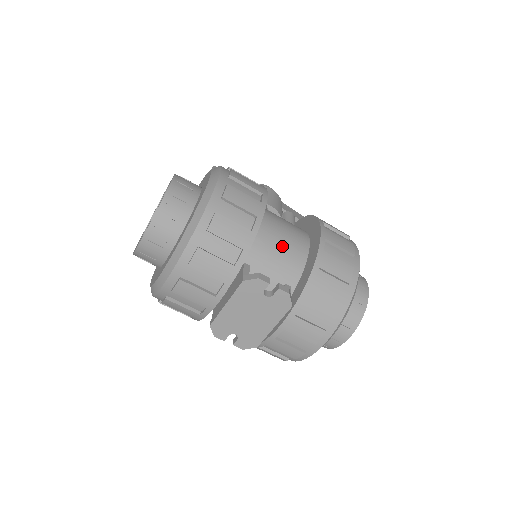
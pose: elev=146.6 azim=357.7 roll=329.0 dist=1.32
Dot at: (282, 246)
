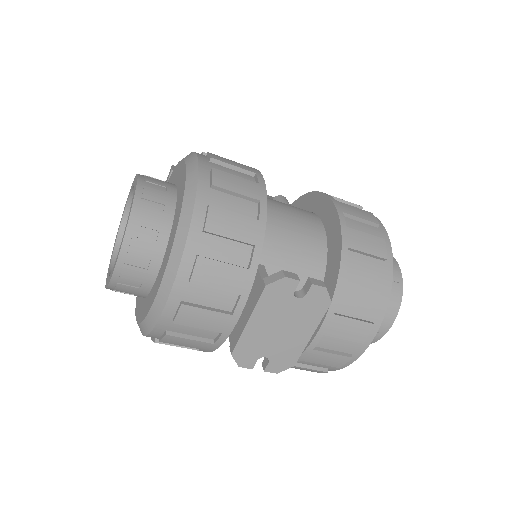
Dot at: (295, 233)
